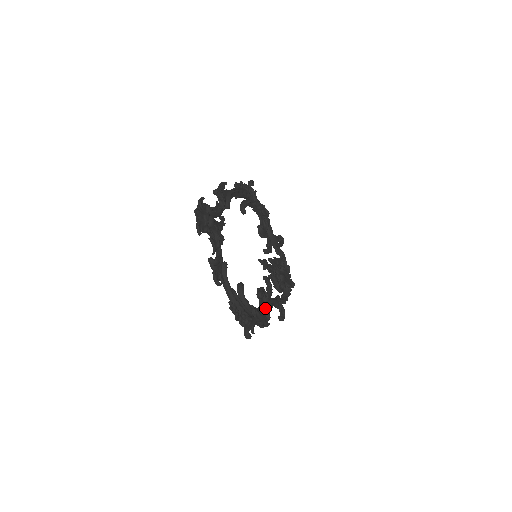
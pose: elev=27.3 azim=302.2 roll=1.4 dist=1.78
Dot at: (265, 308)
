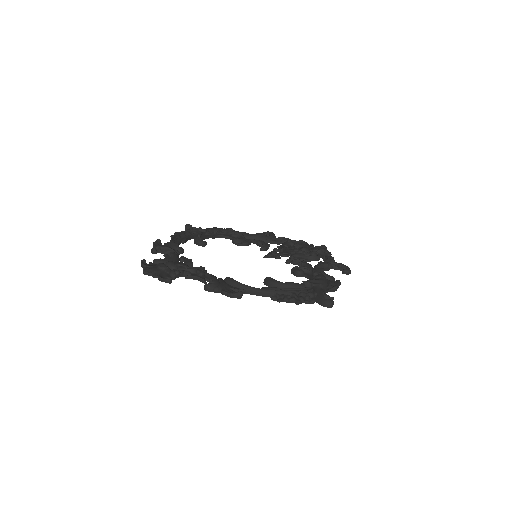
Dot at: (316, 274)
